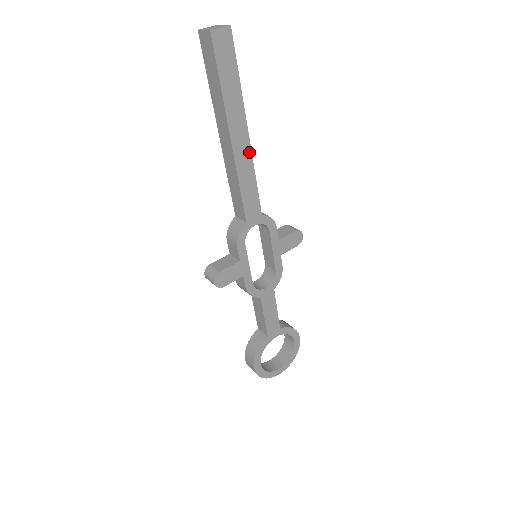
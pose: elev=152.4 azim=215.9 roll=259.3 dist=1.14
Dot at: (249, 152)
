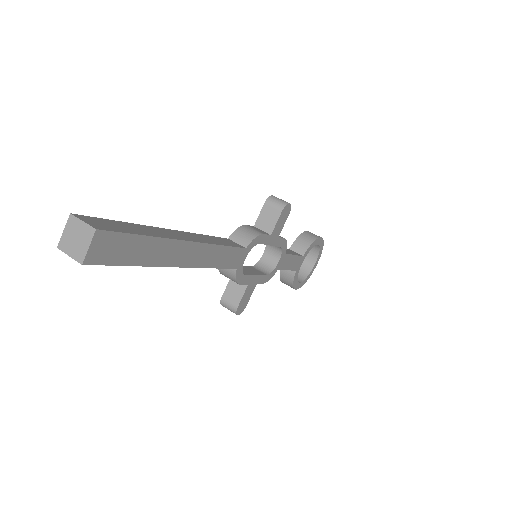
Dot at: (204, 246)
